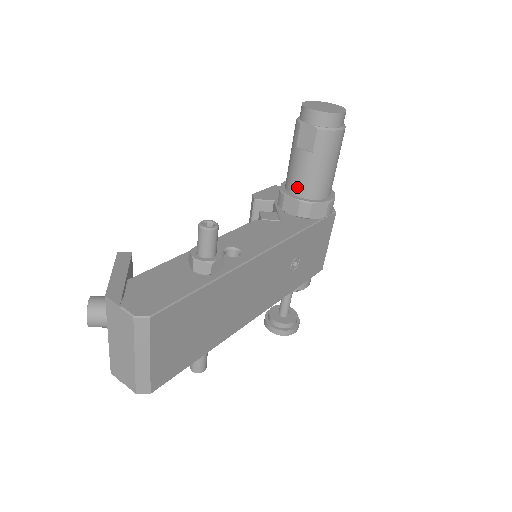
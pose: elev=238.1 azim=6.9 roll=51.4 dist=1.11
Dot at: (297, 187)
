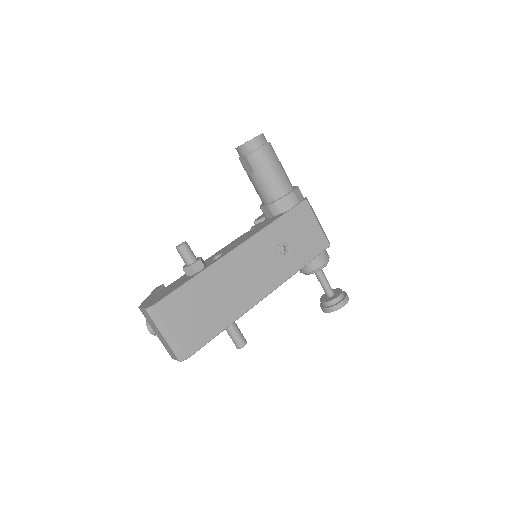
Dot at: (263, 198)
